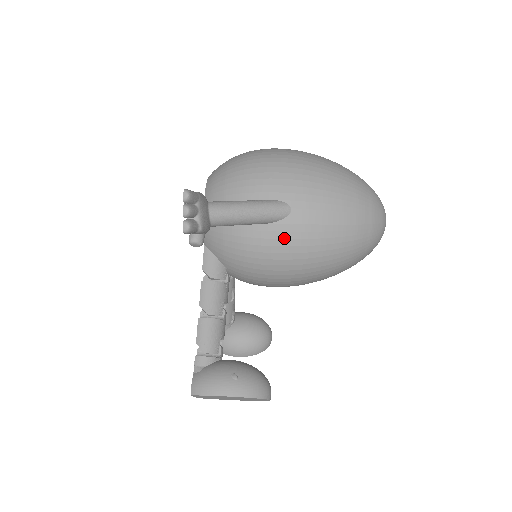
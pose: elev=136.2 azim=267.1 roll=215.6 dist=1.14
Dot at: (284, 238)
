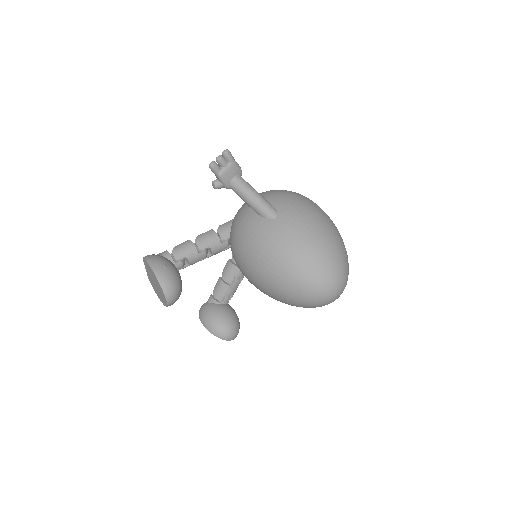
Dot at: (259, 229)
